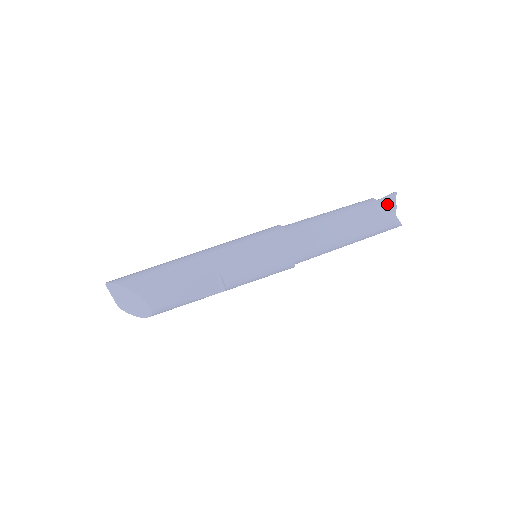
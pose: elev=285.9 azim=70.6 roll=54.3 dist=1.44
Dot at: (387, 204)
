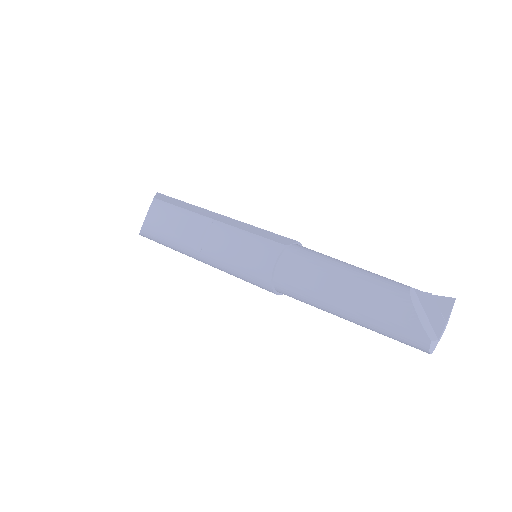
Dot at: (433, 309)
